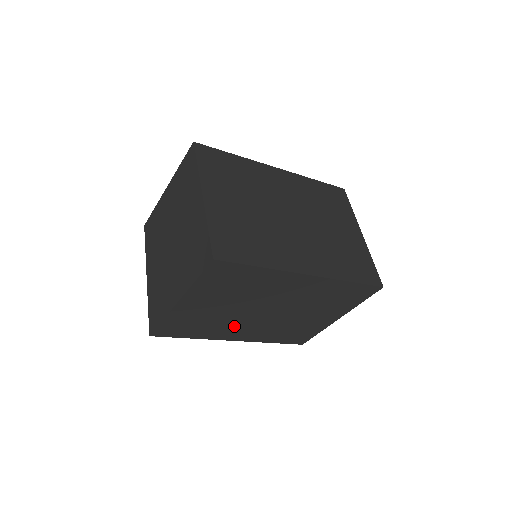
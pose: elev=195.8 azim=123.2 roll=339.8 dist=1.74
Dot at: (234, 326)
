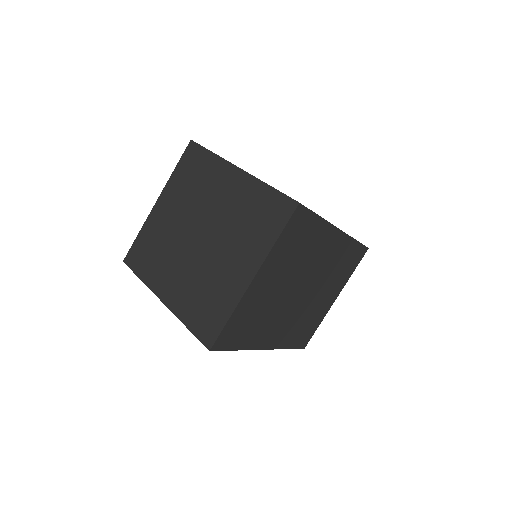
Dot at: (274, 321)
